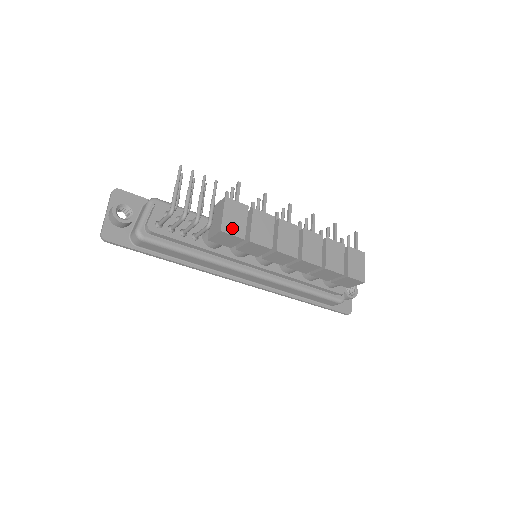
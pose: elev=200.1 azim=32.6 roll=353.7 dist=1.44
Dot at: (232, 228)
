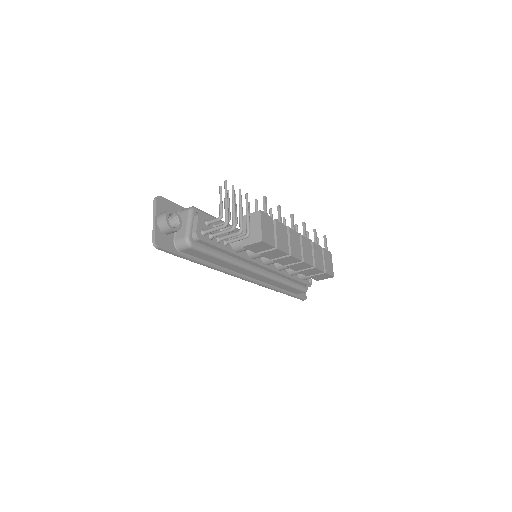
Dot at: (267, 238)
